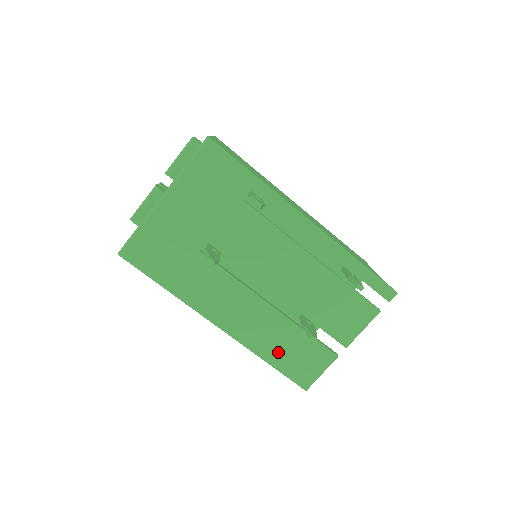
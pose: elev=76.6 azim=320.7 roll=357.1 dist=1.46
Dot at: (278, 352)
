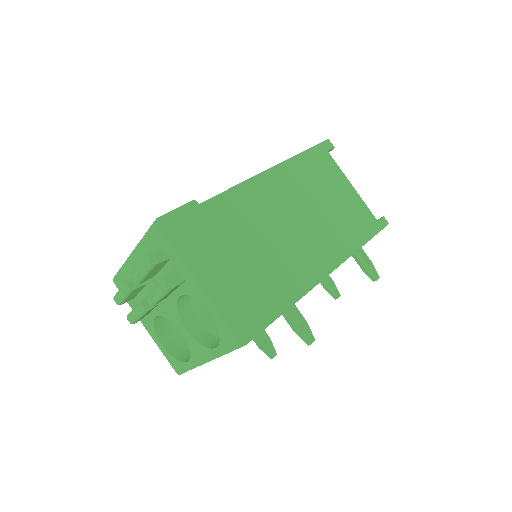
Dot at: occluded
